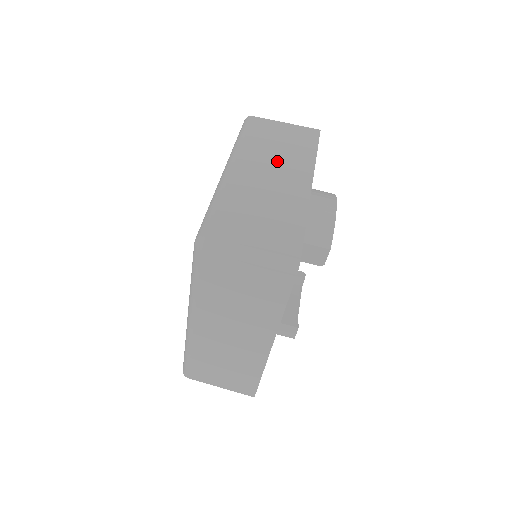
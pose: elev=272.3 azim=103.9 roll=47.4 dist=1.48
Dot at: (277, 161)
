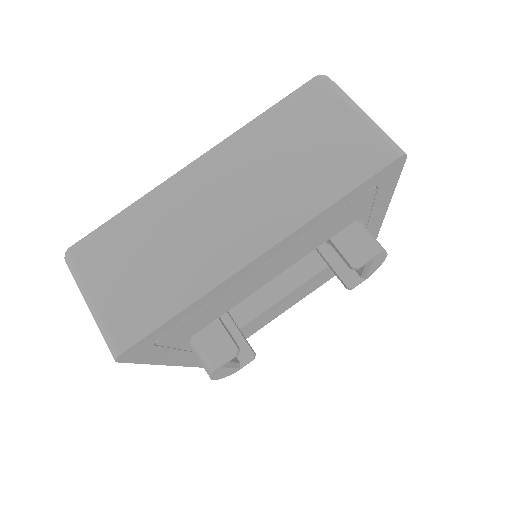
Dot at: occluded
